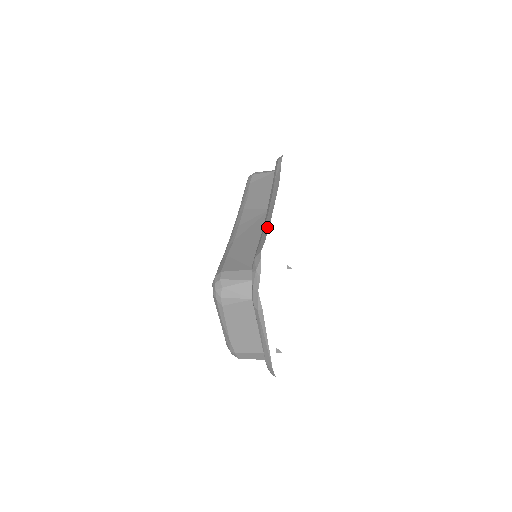
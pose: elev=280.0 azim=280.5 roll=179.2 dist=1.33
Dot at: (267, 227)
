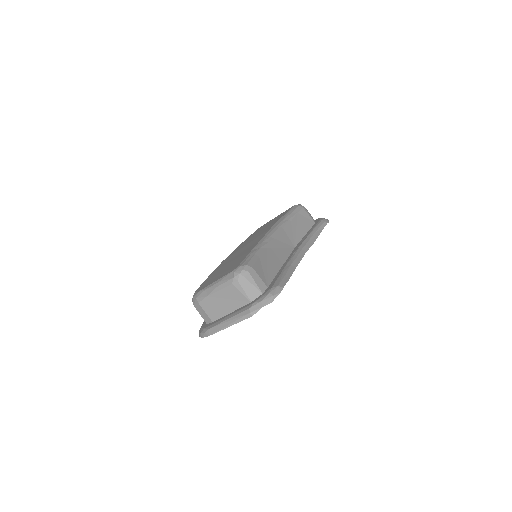
Dot at: (293, 269)
